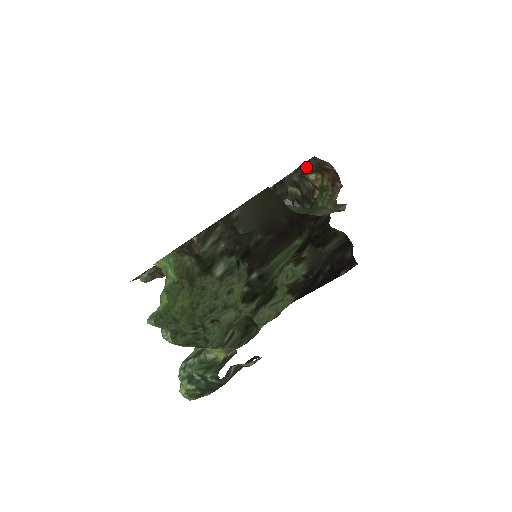
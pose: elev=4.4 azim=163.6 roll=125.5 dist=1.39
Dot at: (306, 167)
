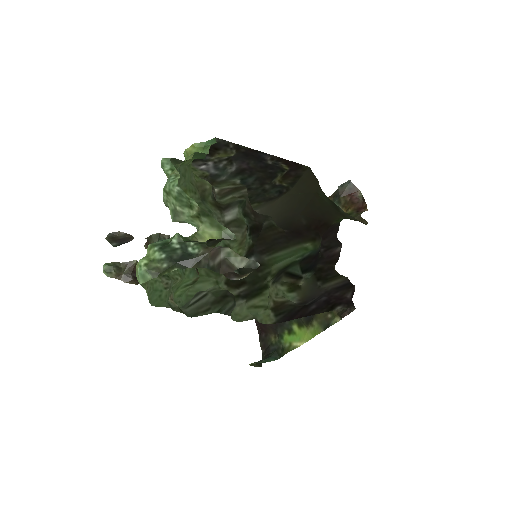
Dot at: (336, 195)
